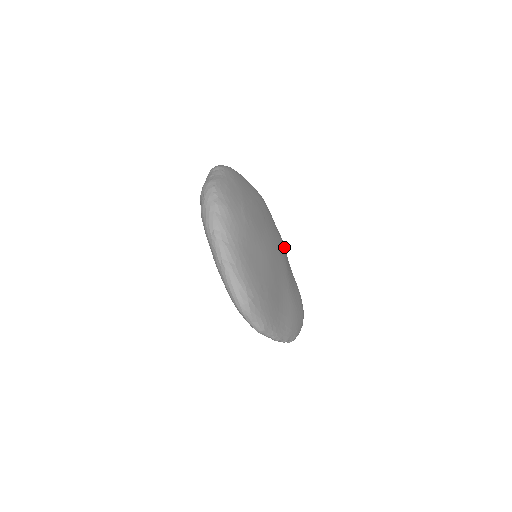
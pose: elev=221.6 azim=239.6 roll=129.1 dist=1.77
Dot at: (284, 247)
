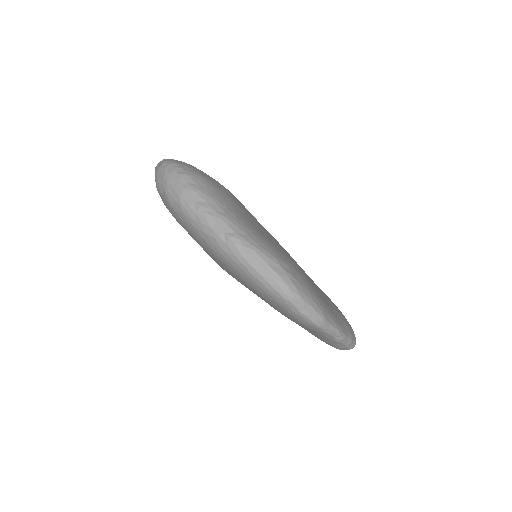
Dot at: occluded
